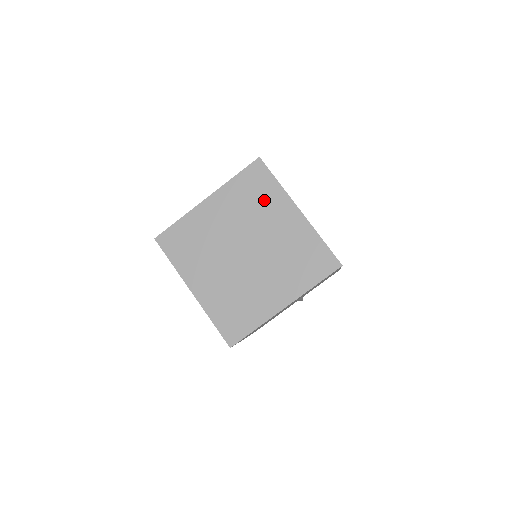
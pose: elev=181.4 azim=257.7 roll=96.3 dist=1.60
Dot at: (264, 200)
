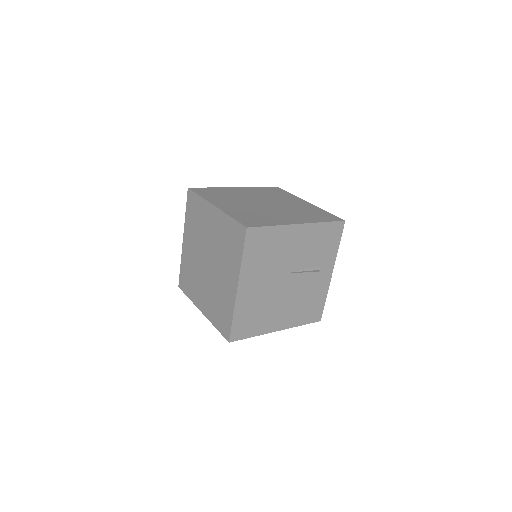
Dot at: (200, 216)
